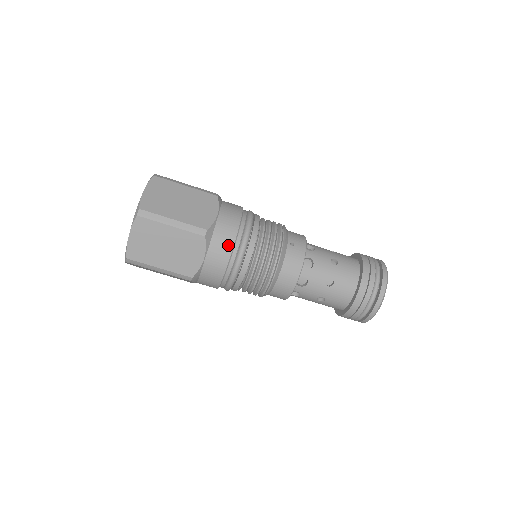
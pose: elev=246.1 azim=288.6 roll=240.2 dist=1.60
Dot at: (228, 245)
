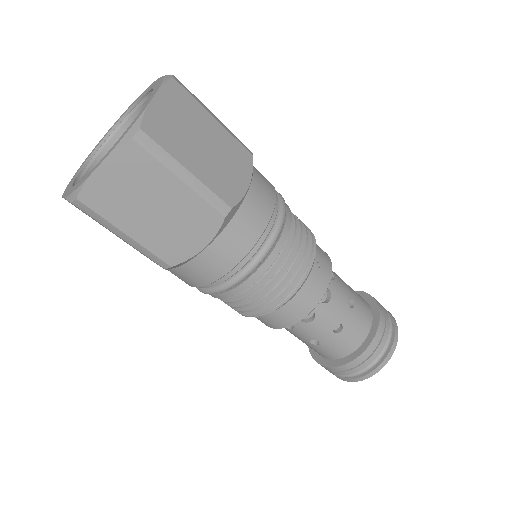
Dot at: (248, 241)
